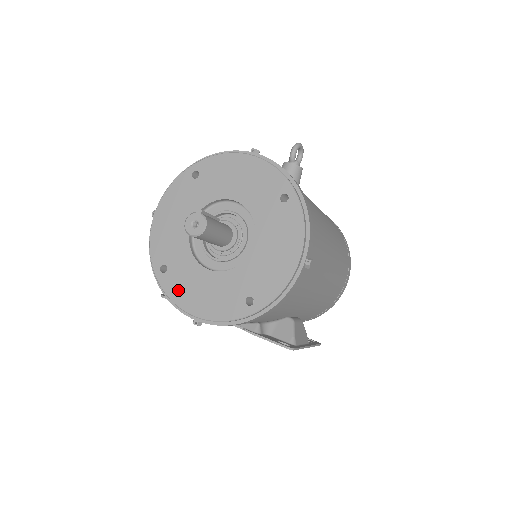
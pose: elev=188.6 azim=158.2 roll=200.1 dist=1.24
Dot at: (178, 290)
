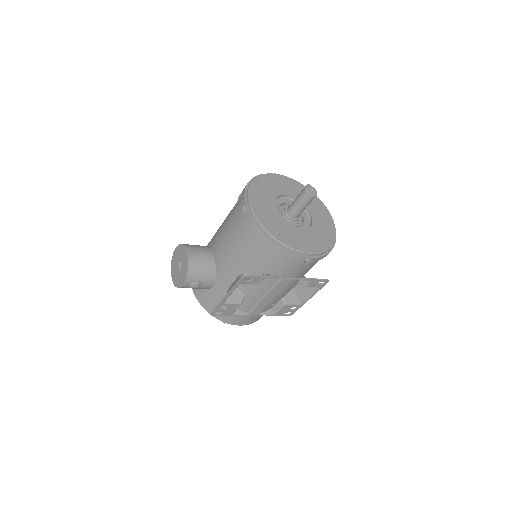
Dot at: (293, 242)
